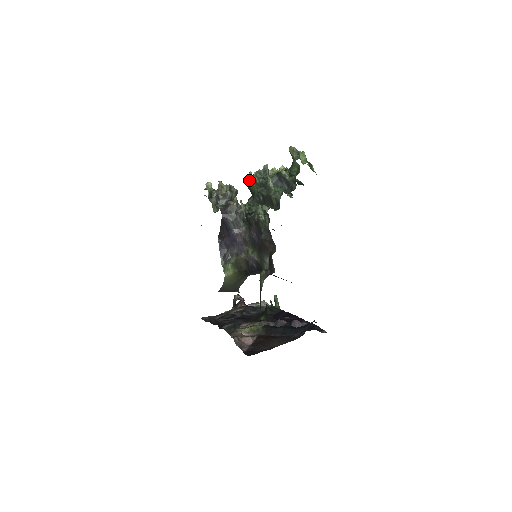
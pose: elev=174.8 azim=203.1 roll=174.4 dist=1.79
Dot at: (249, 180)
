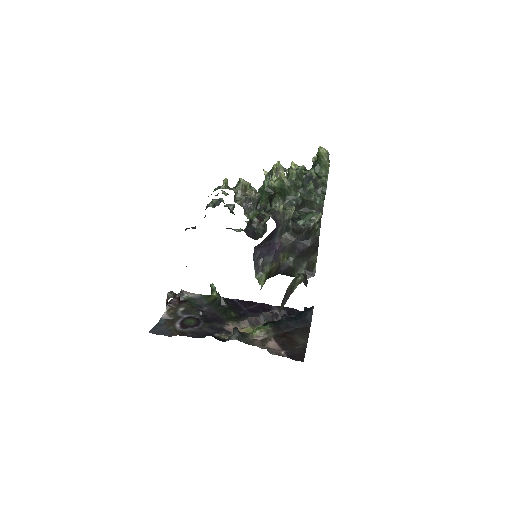
Dot at: (287, 182)
